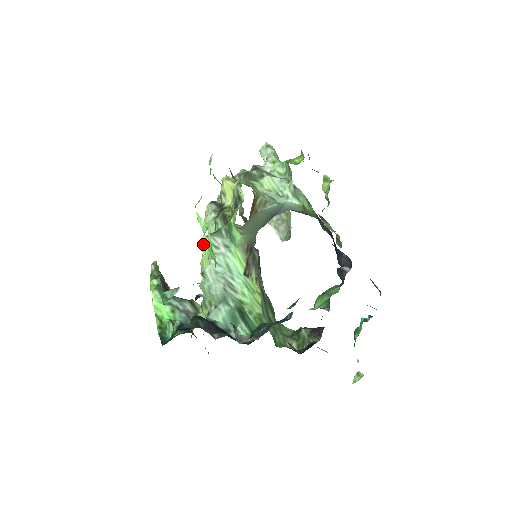
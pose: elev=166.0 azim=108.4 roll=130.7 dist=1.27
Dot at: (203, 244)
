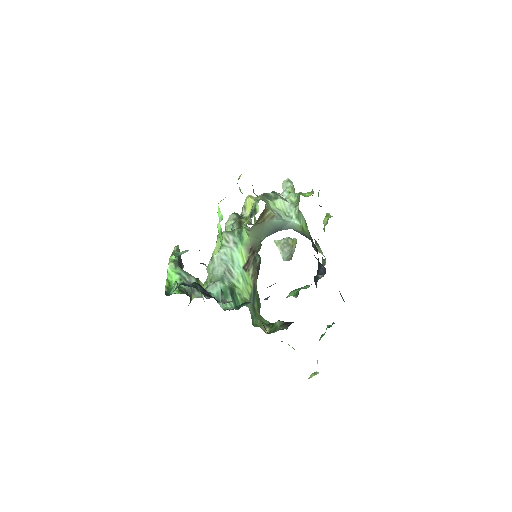
Dot at: (218, 238)
